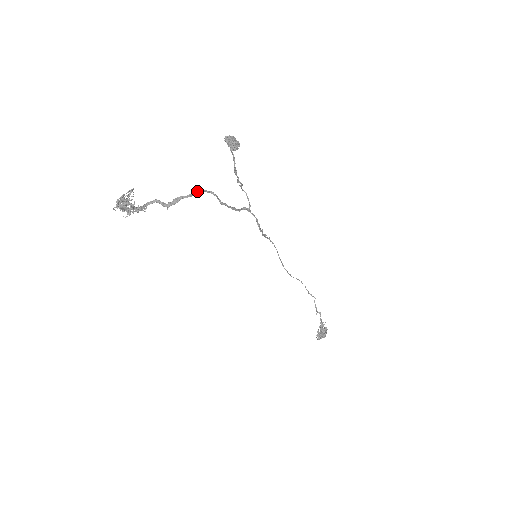
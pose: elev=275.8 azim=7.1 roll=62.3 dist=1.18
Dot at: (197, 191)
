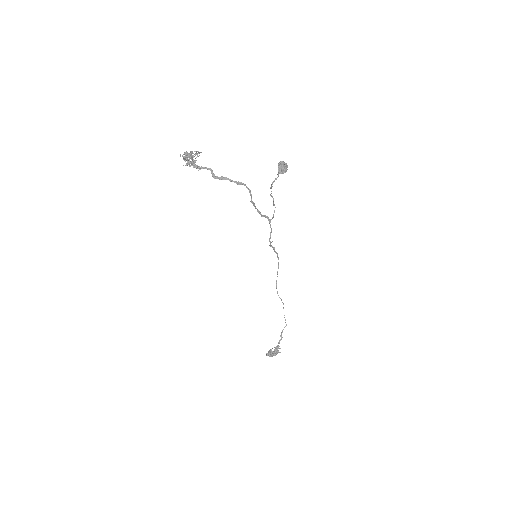
Dot at: (240, 182)
